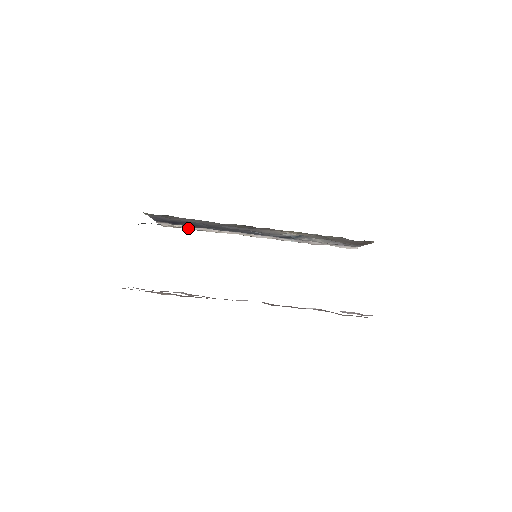
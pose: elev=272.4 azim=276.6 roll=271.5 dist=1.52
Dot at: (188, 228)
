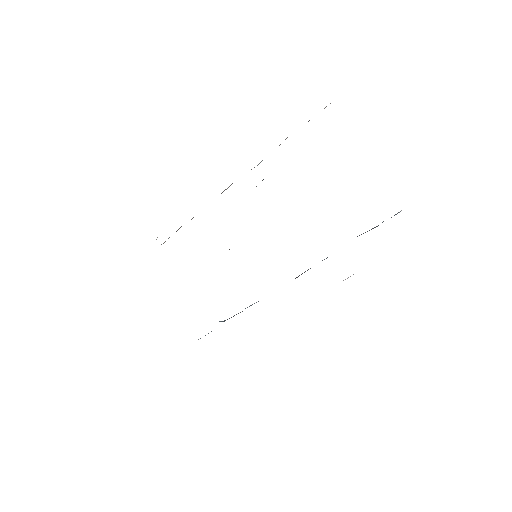
Dot at: occluded
